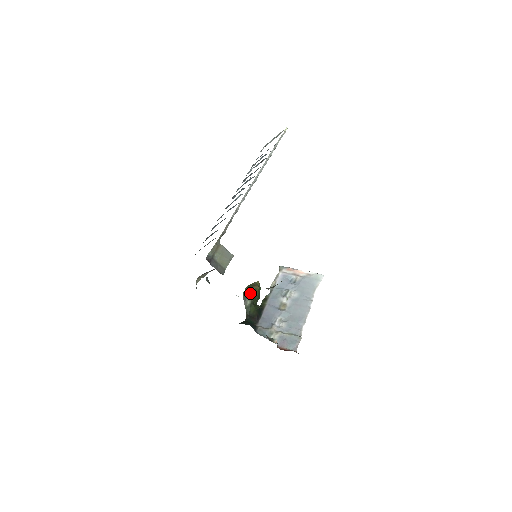
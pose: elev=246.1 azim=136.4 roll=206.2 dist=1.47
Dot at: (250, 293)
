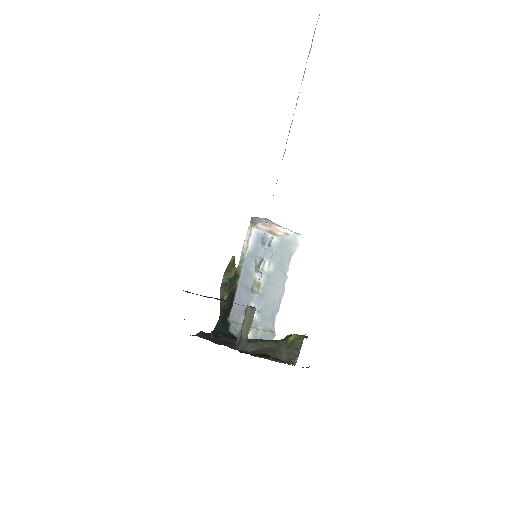
Dot at: (229, 285)
